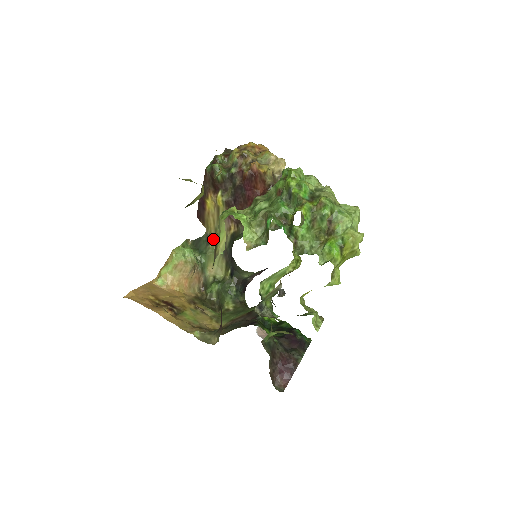
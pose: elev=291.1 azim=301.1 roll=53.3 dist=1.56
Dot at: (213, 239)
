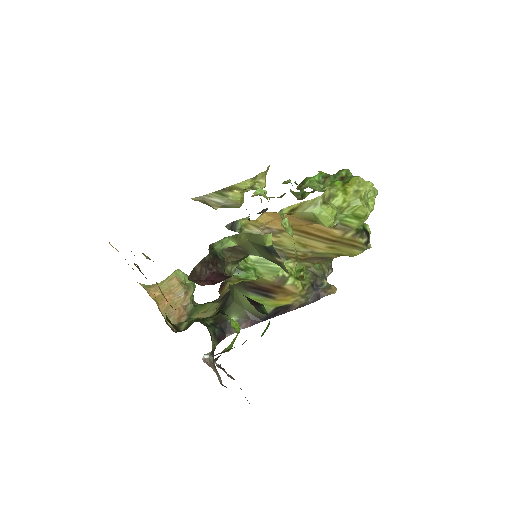
Dot at: (221, 296)
